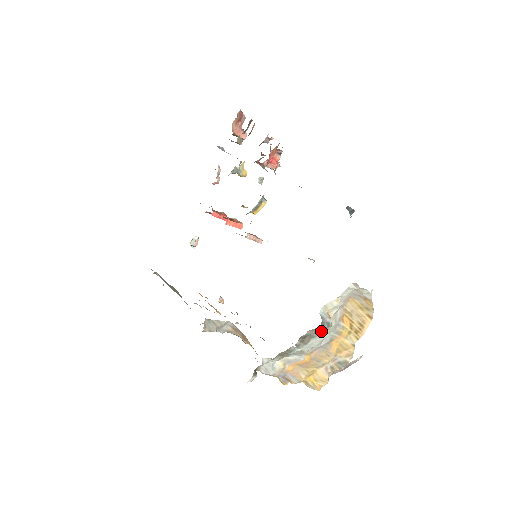
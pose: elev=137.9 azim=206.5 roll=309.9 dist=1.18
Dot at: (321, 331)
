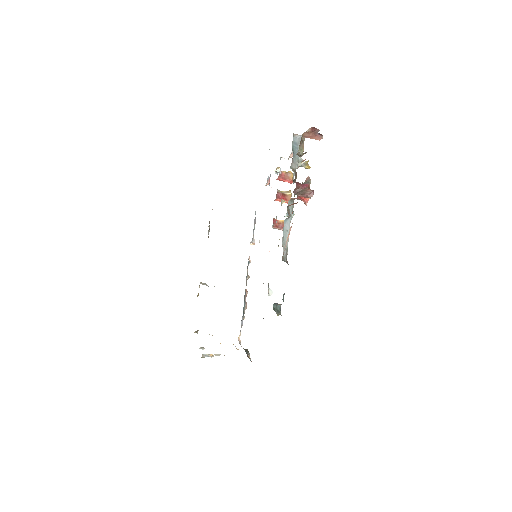
Dot at: occluded
